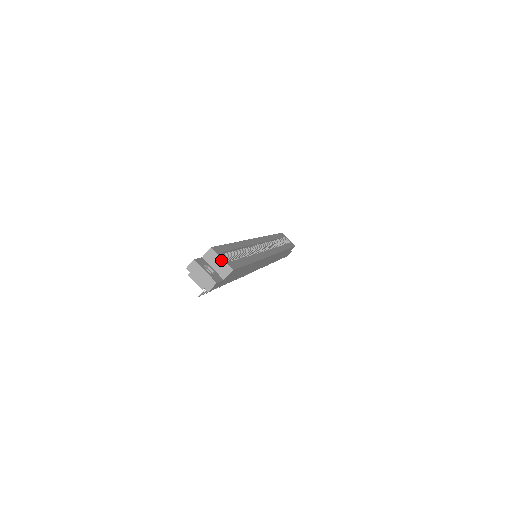
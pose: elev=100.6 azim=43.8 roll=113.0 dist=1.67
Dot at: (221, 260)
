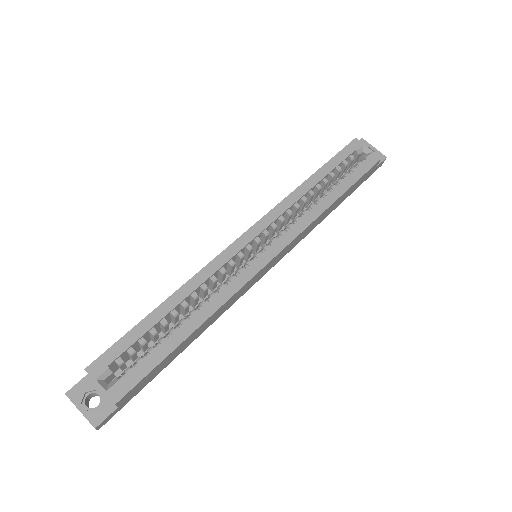
Dot at: occluded
